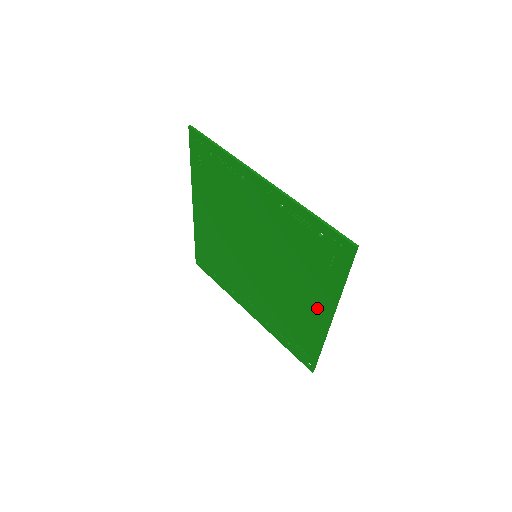
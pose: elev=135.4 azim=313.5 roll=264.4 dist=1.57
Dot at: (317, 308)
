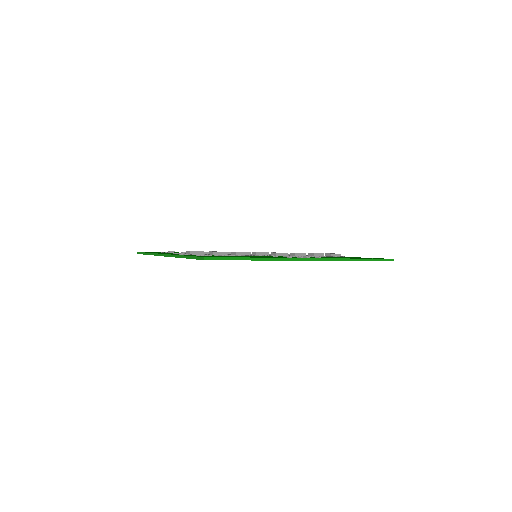
Dot at: occluded
